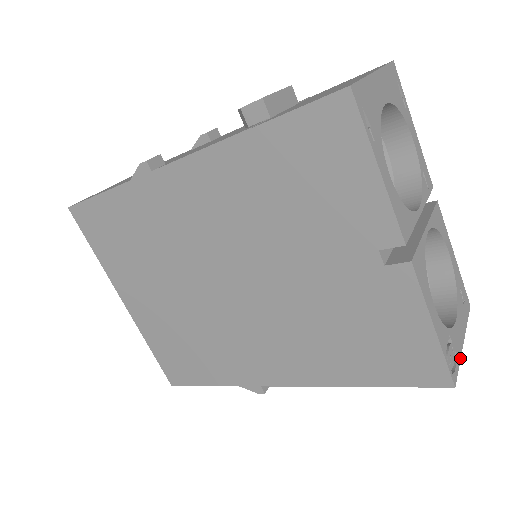
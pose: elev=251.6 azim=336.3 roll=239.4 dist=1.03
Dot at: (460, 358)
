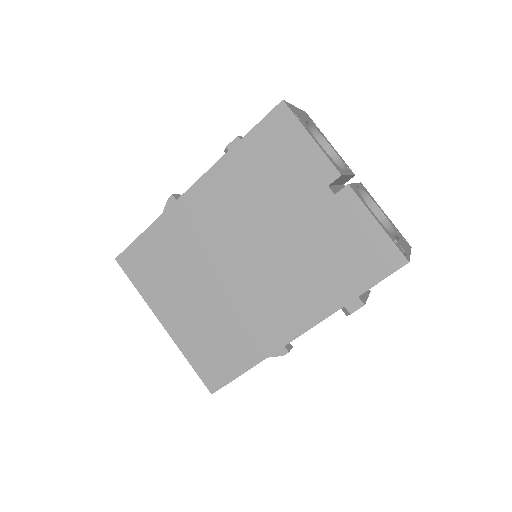
Dot at: (409, 257)
